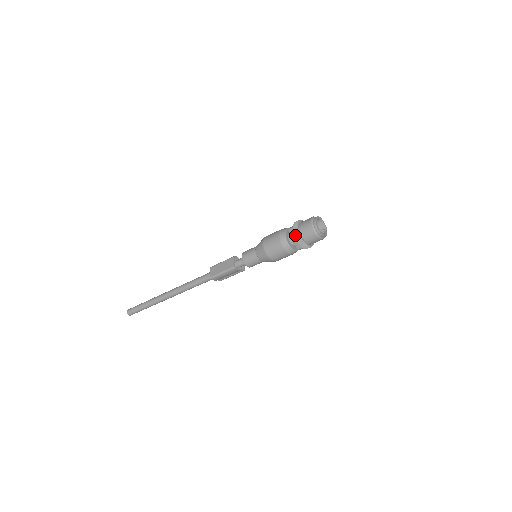
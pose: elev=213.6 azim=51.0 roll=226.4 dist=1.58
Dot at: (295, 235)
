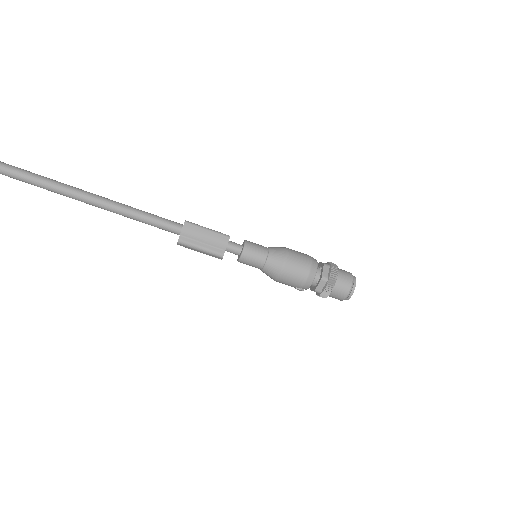
Dot at: (331, 263)
